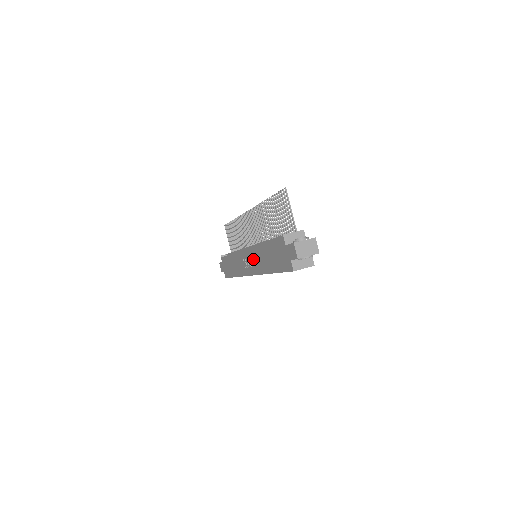
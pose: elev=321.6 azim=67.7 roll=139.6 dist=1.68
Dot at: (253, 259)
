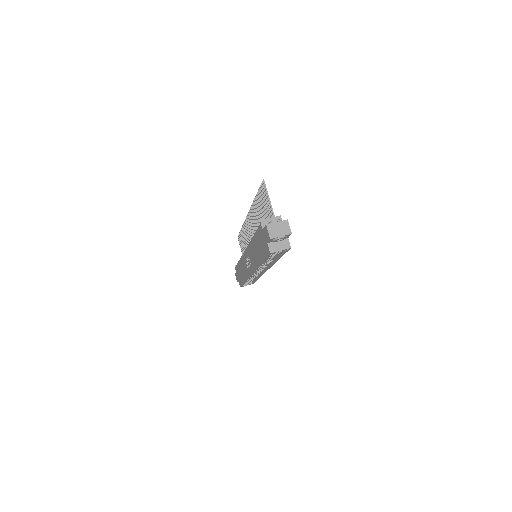
Dot at: (250, 256)
